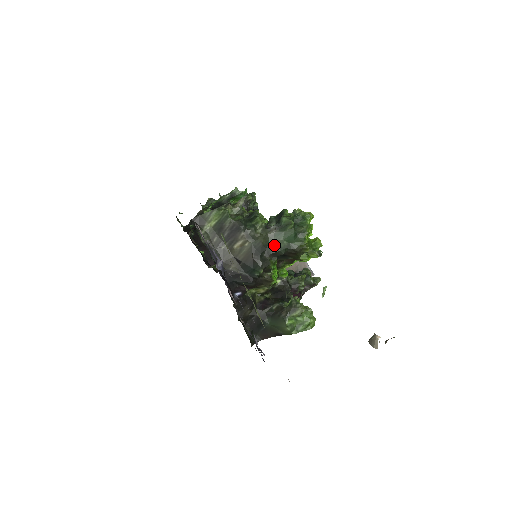
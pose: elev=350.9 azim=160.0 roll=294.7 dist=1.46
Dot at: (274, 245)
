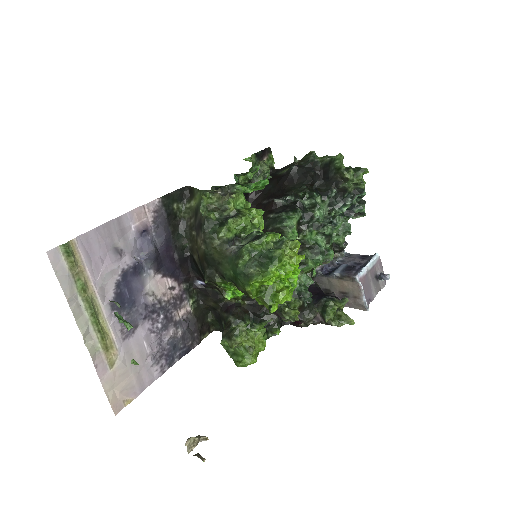
Dot at: (223, 267)
